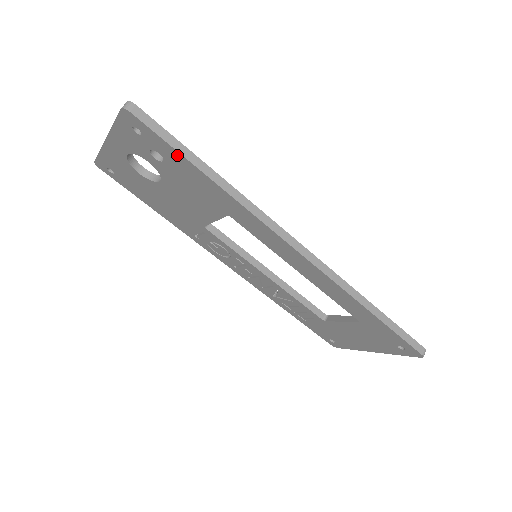
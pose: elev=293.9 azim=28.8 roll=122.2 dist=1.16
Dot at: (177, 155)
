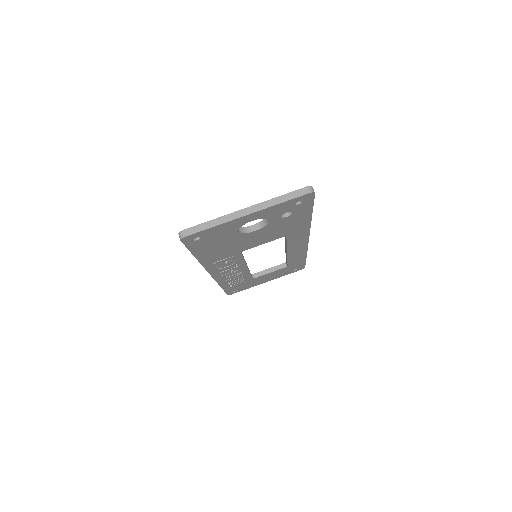
Dot at: (308, 210)
